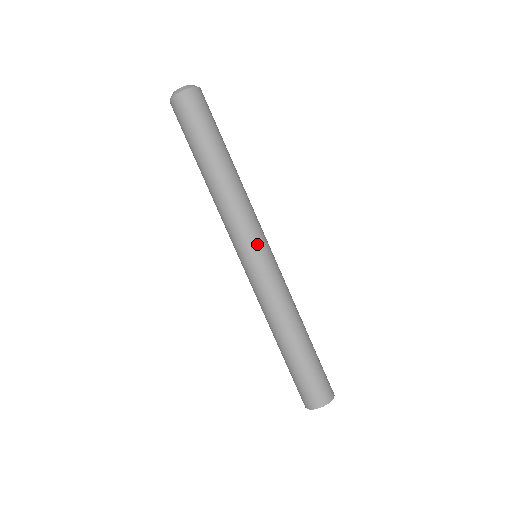
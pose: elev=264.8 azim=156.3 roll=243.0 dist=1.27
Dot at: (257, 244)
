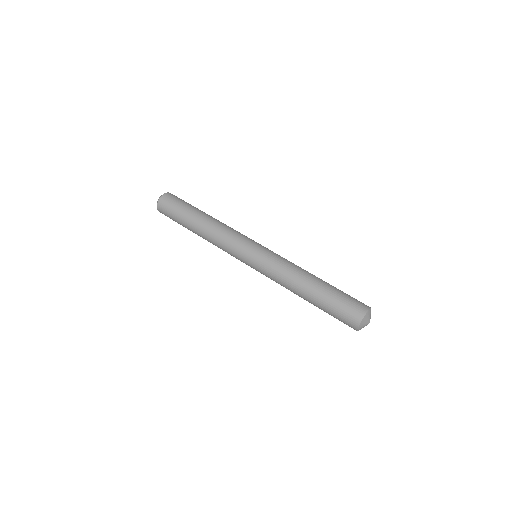
Dot at: (248, 245)
